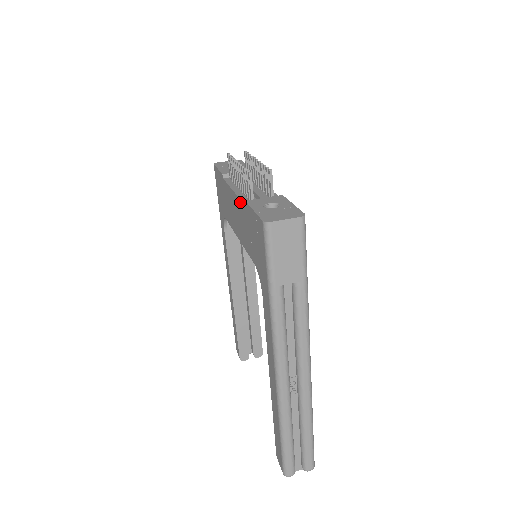
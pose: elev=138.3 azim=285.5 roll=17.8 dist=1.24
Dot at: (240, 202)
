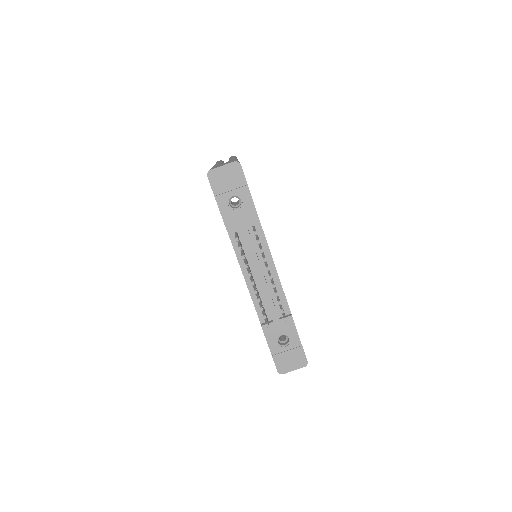
Dot at: occluded
